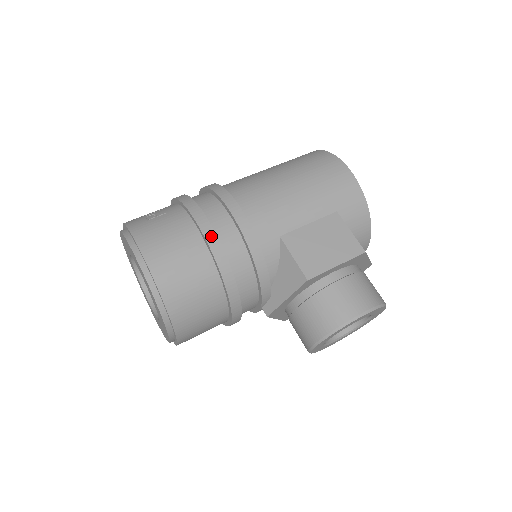
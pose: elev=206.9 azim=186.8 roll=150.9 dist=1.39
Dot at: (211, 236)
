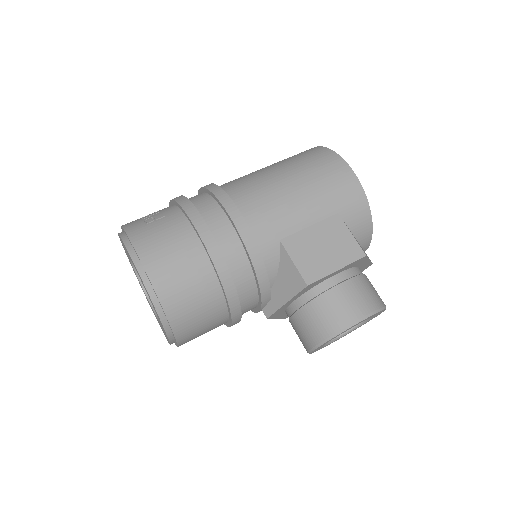
Dot at: (210, 242)
